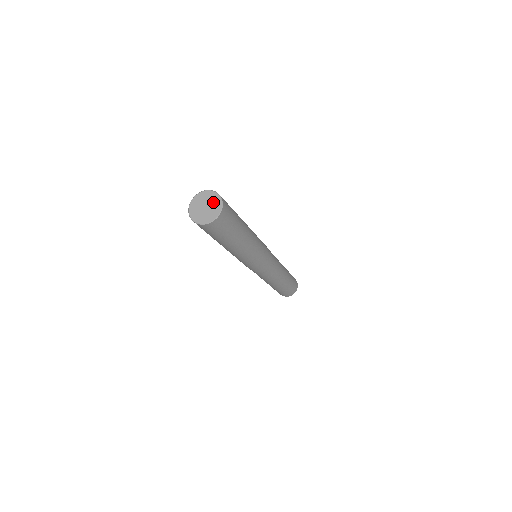
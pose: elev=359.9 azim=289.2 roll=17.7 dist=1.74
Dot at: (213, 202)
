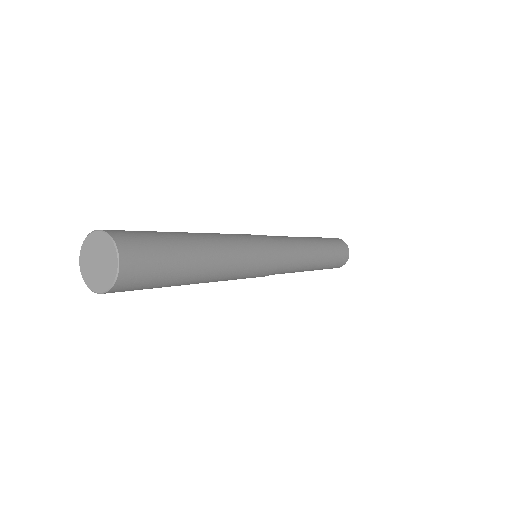
Dot at: (106, 255)
